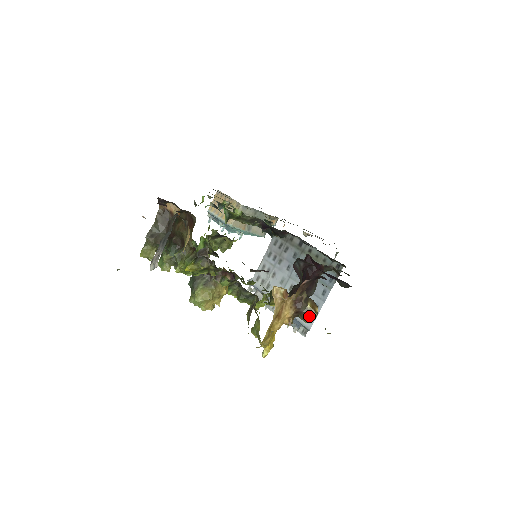
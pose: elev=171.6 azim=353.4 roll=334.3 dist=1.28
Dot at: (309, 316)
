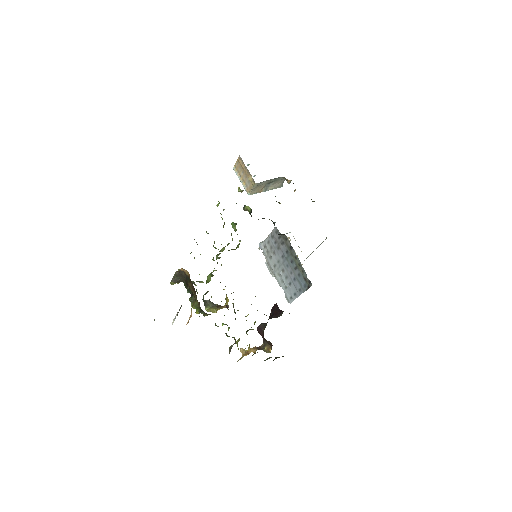
Dot at: occluded
